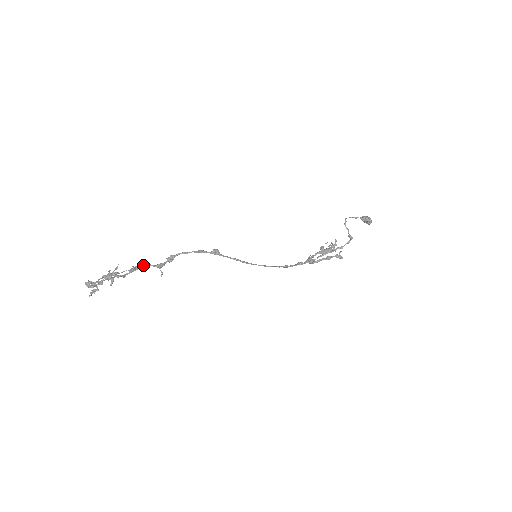
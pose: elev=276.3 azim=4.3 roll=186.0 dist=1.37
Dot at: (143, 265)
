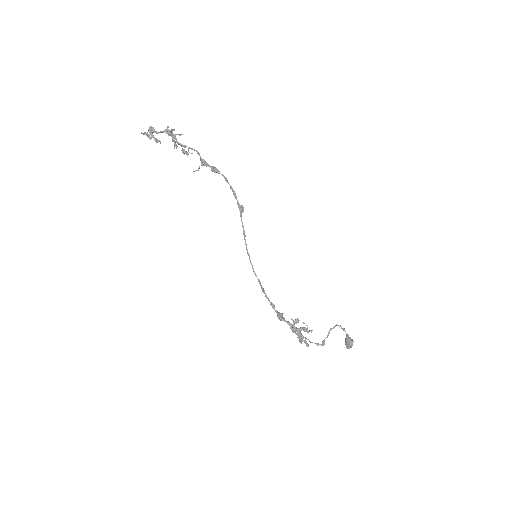
Dot at: occluded
